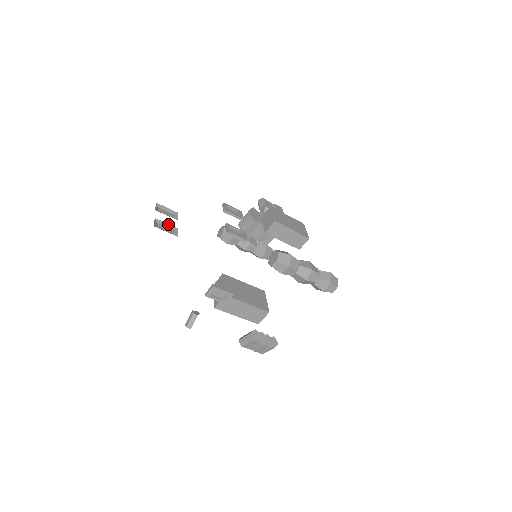
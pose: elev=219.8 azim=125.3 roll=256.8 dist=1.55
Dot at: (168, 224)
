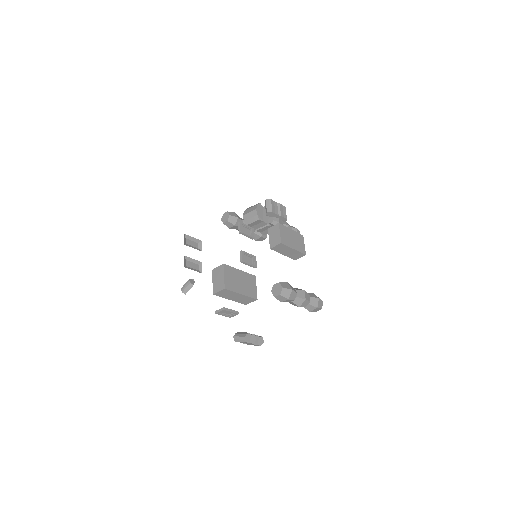
Dot at: occluded
